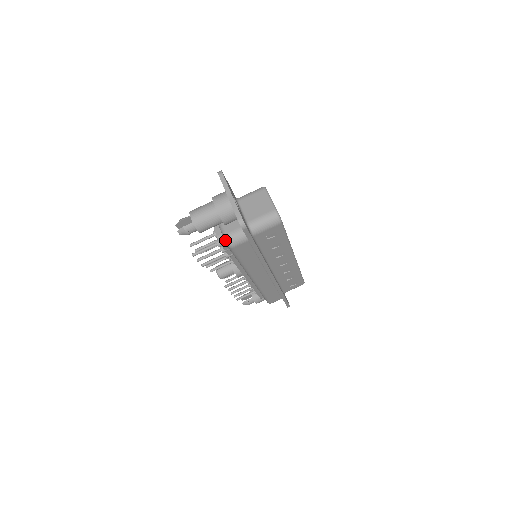
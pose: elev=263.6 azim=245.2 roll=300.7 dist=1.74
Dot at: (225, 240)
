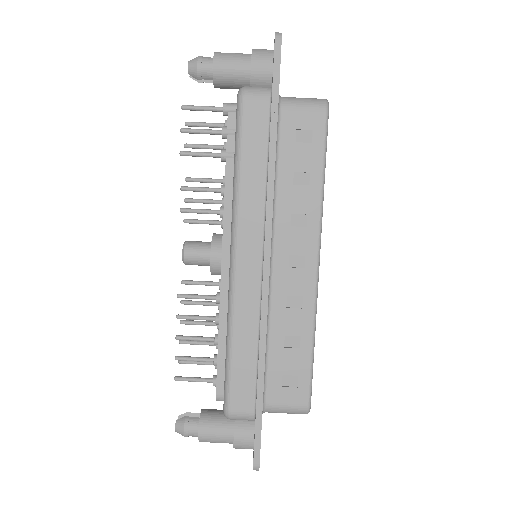
Dot at: (239, 89)
